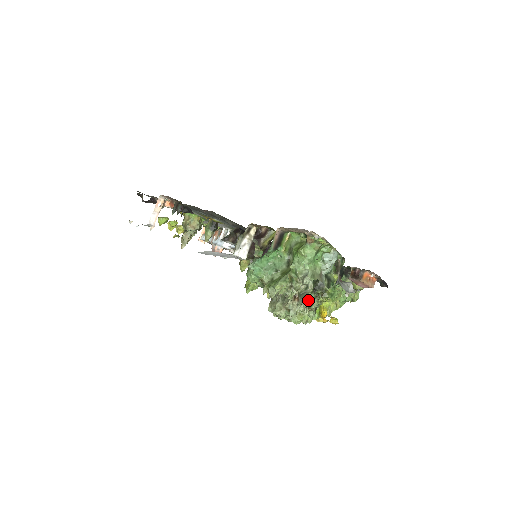
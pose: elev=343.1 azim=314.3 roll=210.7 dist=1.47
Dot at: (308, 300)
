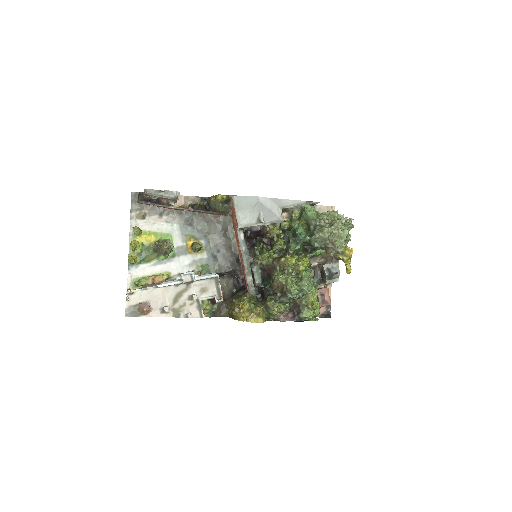
Dot at: (311, 277)
